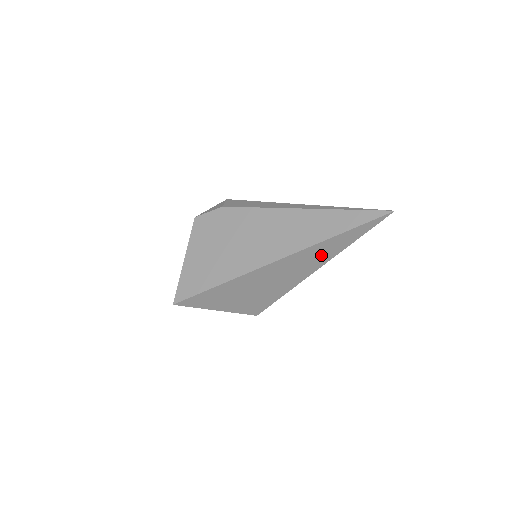
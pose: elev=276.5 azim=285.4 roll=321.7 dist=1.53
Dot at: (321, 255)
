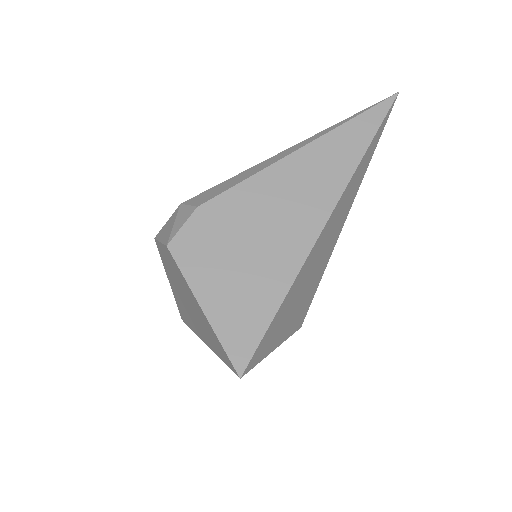
Dot at: (354, 187)
